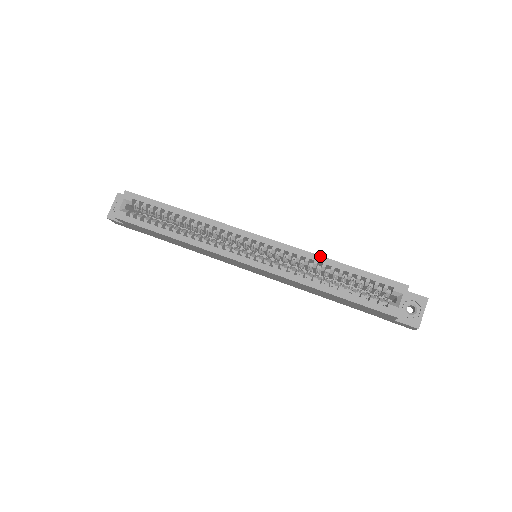
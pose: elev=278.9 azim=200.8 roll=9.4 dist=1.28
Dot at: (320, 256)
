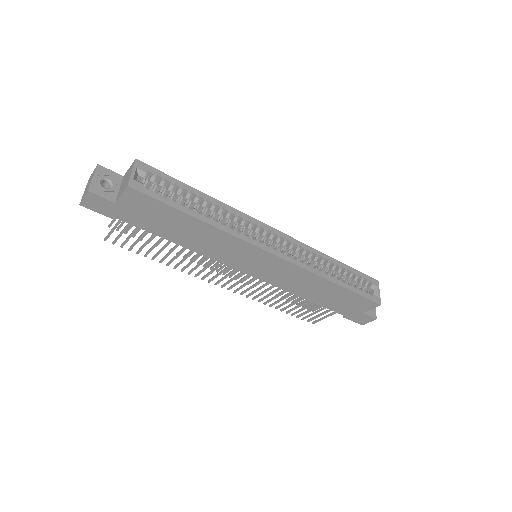
Dot at: (324, 254)
